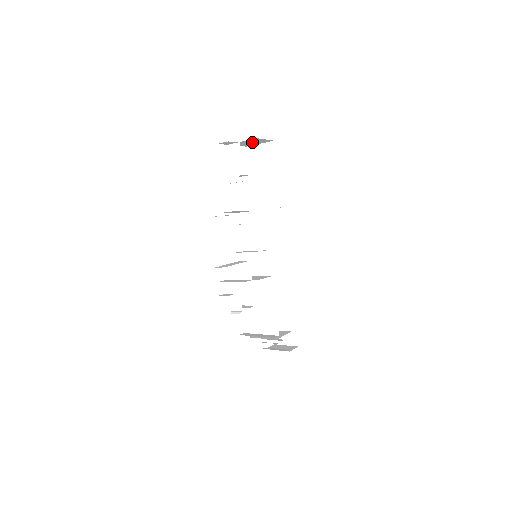
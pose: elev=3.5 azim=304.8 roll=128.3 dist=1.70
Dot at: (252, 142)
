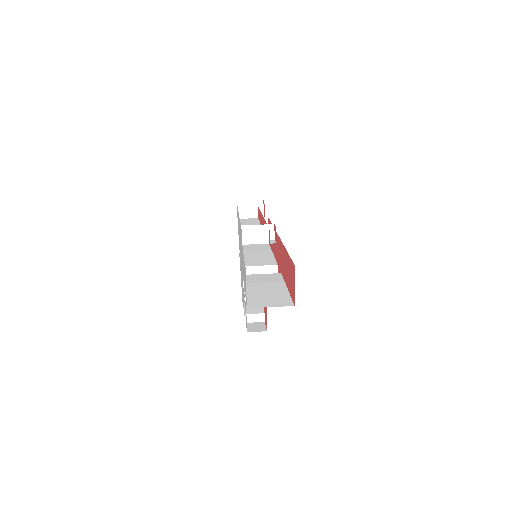
Dot at: occluded
